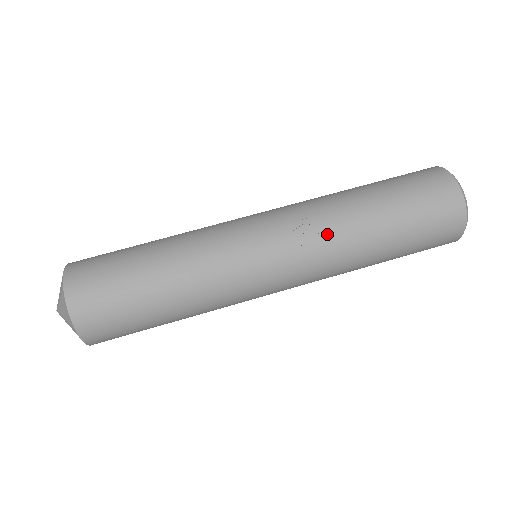
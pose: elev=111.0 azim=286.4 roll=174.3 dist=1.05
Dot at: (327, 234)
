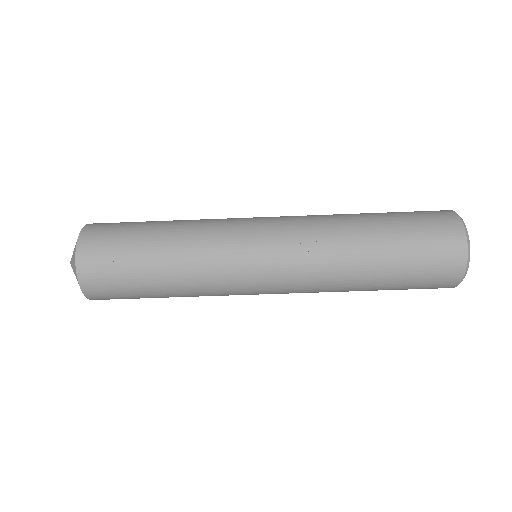
Dot at: (323, 258)
